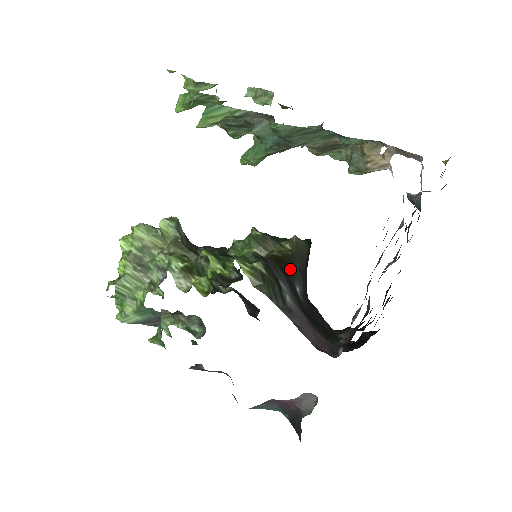
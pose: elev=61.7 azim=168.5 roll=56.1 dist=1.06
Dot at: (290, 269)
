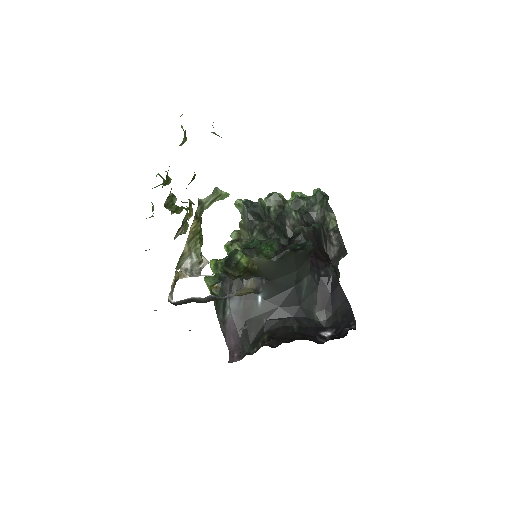
Dot at: occluded
